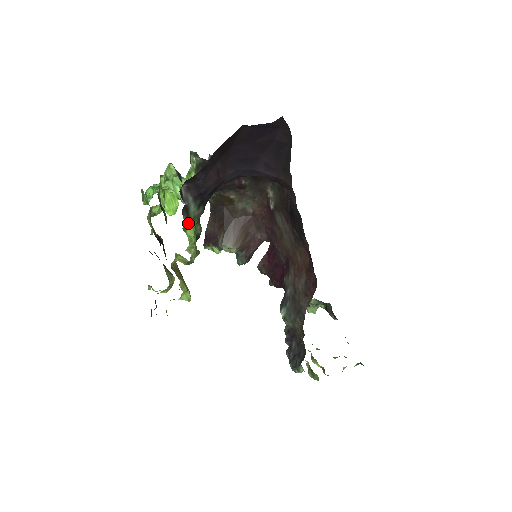
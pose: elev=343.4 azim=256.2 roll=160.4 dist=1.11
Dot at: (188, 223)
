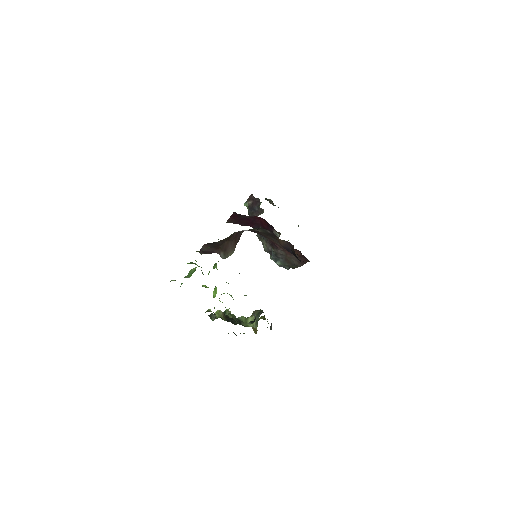
Dot at: occluded
